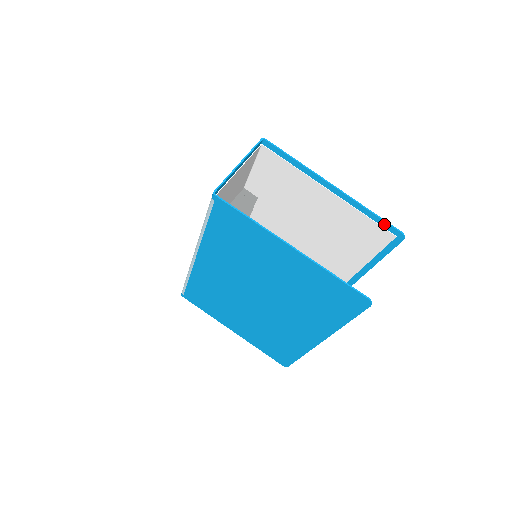
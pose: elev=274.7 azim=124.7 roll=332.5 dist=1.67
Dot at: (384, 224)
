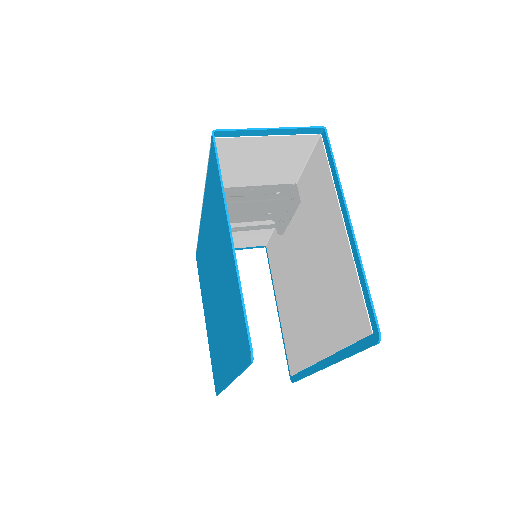
Dot at: (369, 306)
